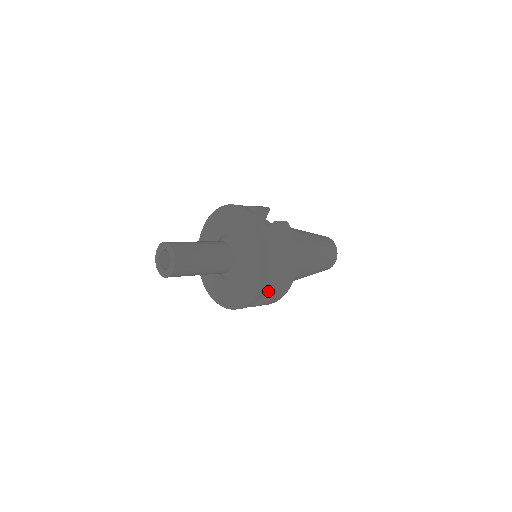
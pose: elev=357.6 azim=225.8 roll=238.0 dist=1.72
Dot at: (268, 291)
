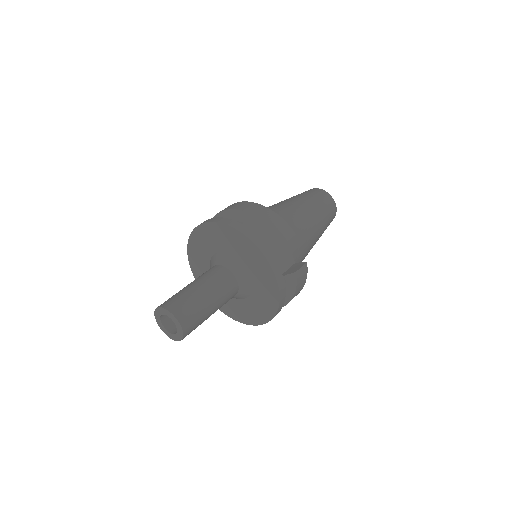
Dot at: occluded
